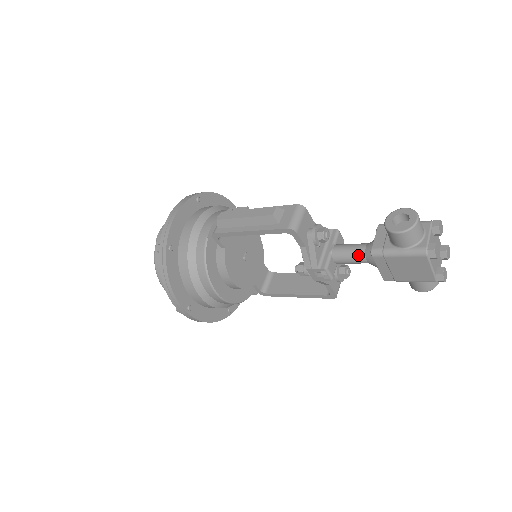
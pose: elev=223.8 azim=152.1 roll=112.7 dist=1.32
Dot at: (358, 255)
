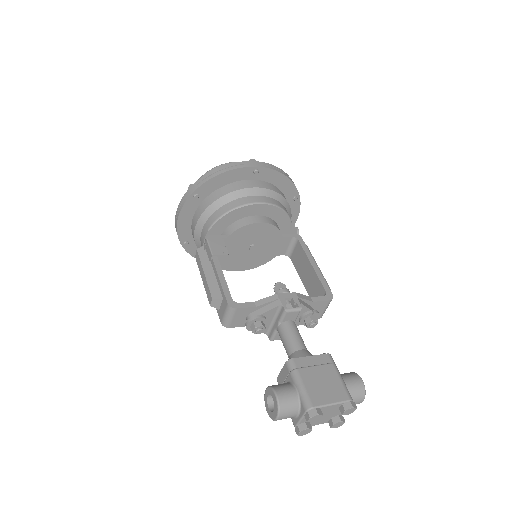
Dot at: (287, 354)
